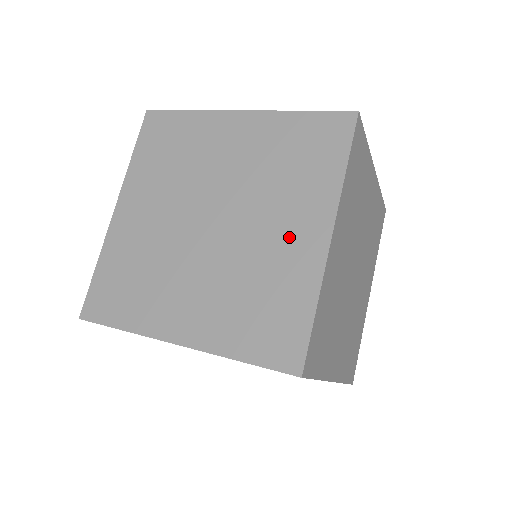
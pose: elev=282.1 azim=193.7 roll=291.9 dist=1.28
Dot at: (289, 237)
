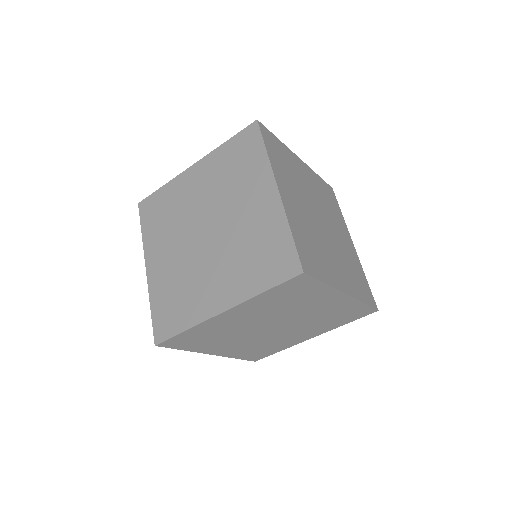
Dot at: (213, 287)
